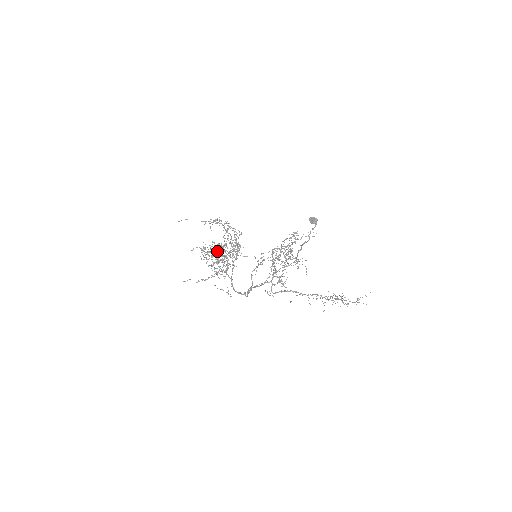
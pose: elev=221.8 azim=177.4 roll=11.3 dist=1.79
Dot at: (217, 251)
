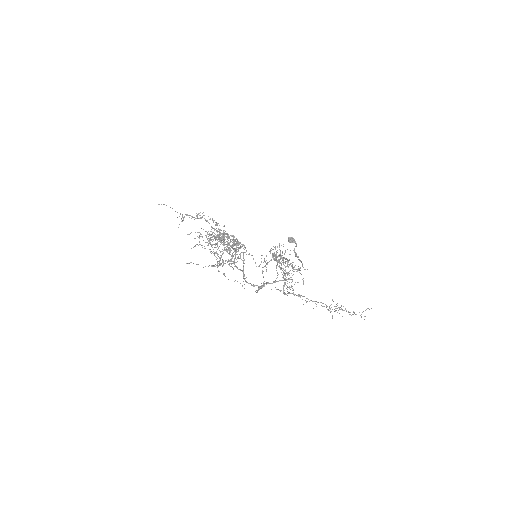
Dot at: (220, 240)
